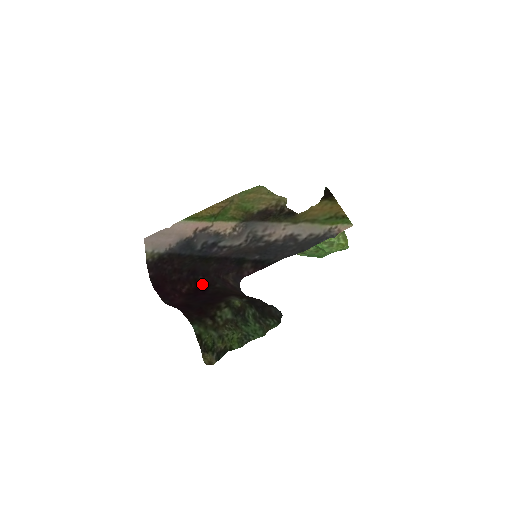
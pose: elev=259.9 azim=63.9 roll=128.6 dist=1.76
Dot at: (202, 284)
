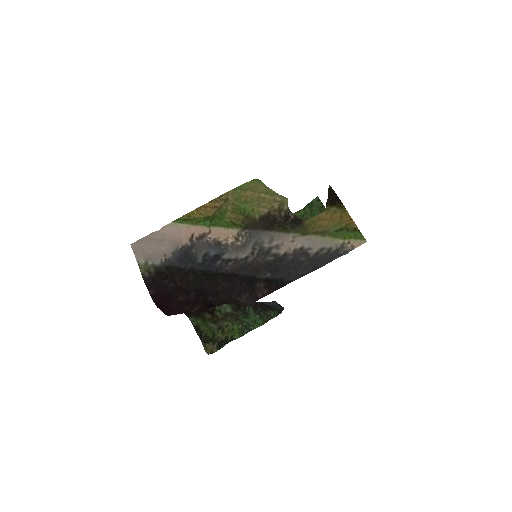
Dot at: (212, 304)
